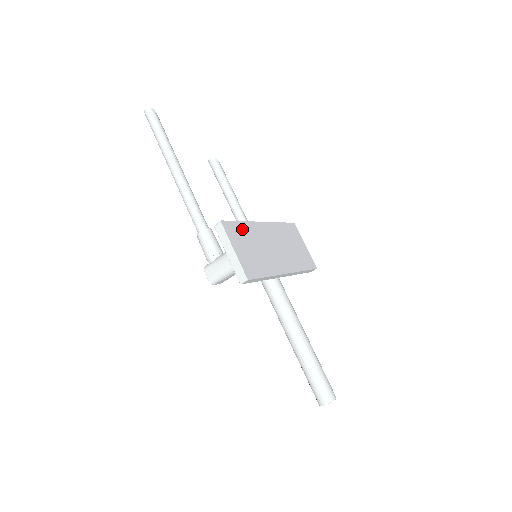
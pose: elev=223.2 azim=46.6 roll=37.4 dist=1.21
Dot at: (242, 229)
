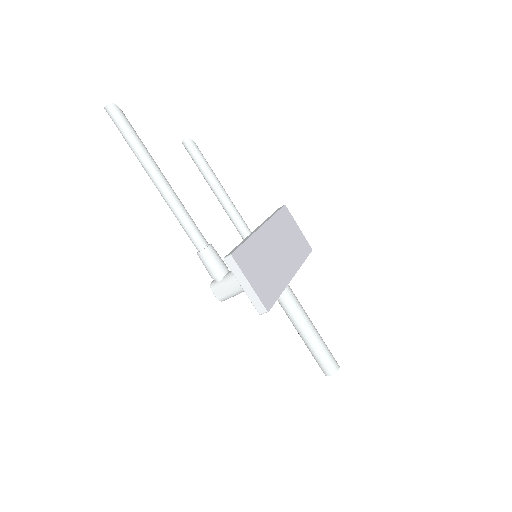
Dot at: (249, 250)
